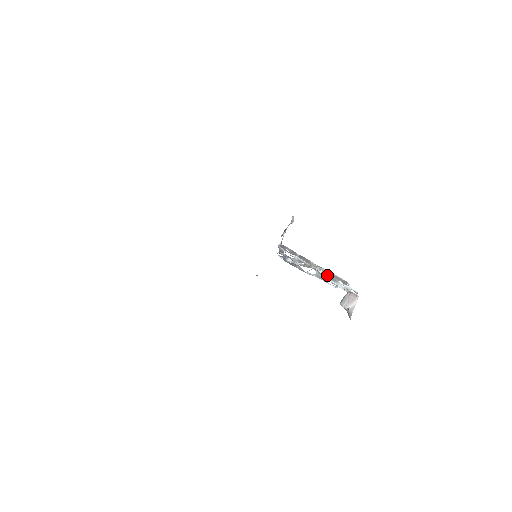
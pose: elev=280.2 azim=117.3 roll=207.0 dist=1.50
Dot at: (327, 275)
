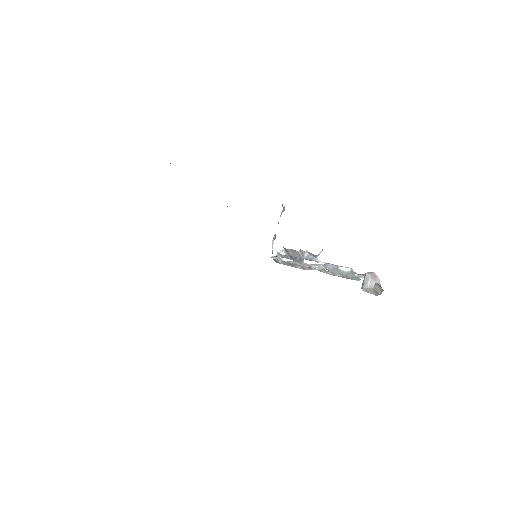
Dot at: occluded
